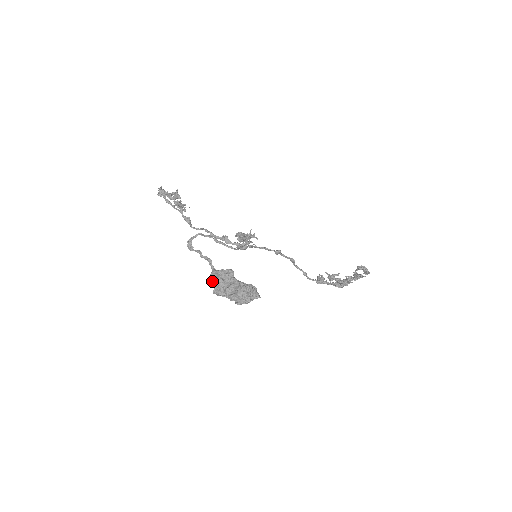
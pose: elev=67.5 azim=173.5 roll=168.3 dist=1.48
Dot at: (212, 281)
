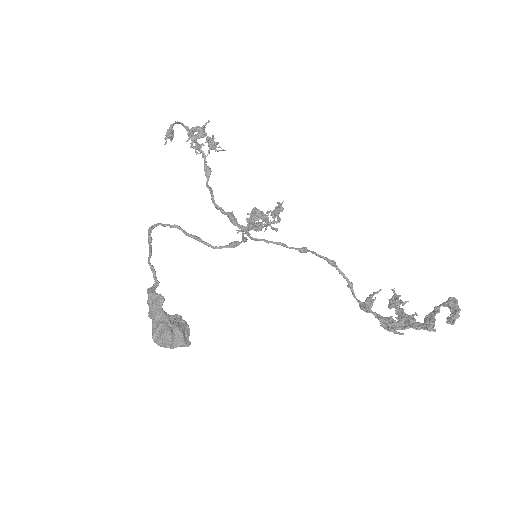
Dot at: occluded
